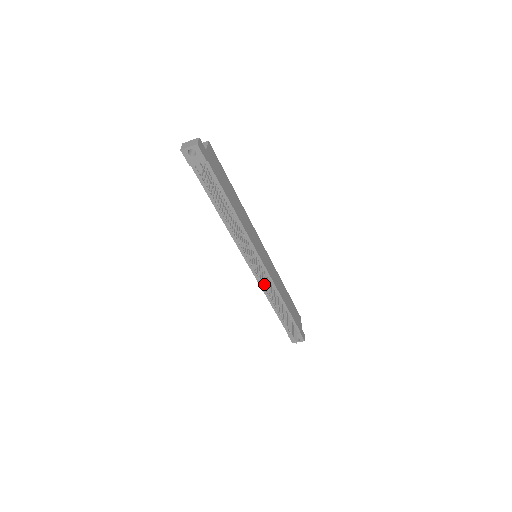
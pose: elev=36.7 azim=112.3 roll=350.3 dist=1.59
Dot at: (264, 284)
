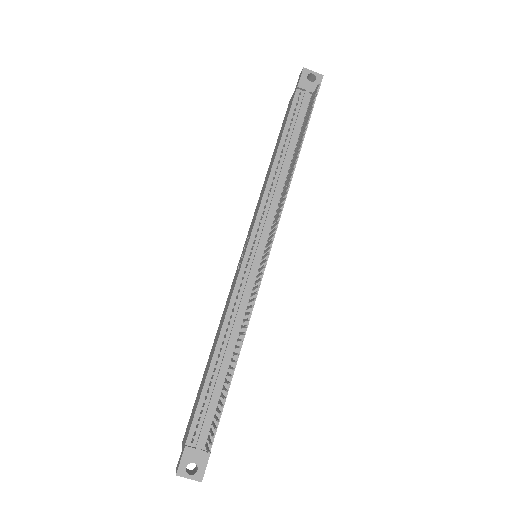
Dot at: (259, 278)
